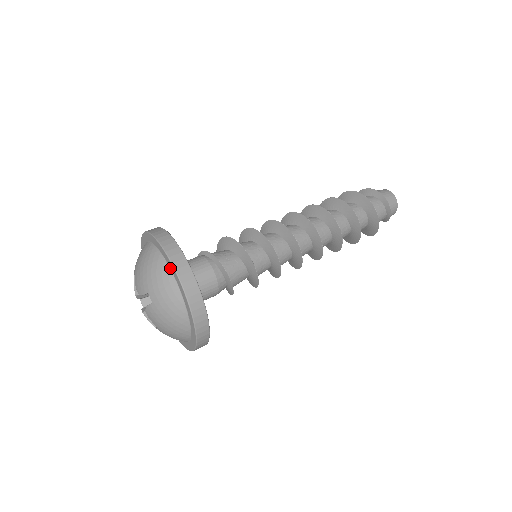
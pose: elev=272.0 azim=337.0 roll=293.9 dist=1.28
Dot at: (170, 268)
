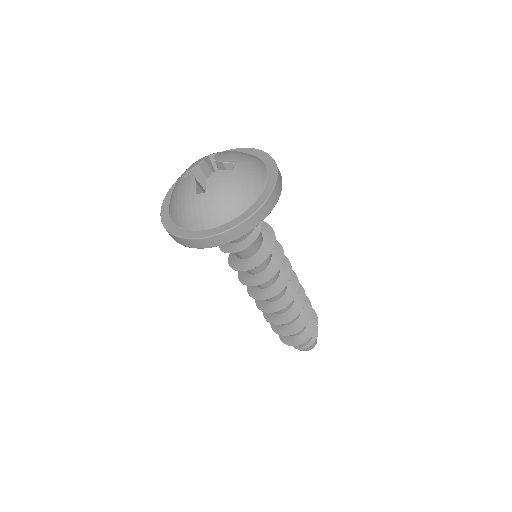
Dot at: (267, 168)
